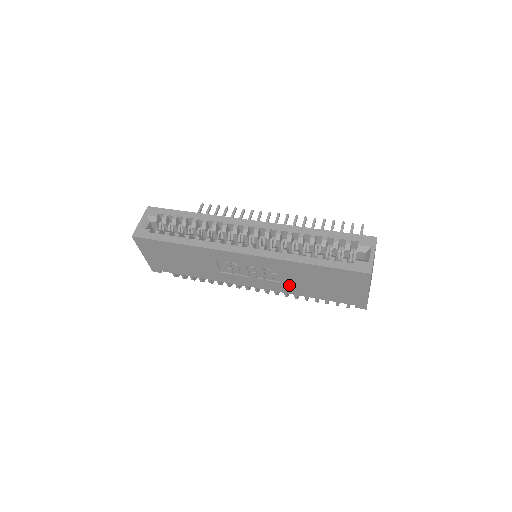
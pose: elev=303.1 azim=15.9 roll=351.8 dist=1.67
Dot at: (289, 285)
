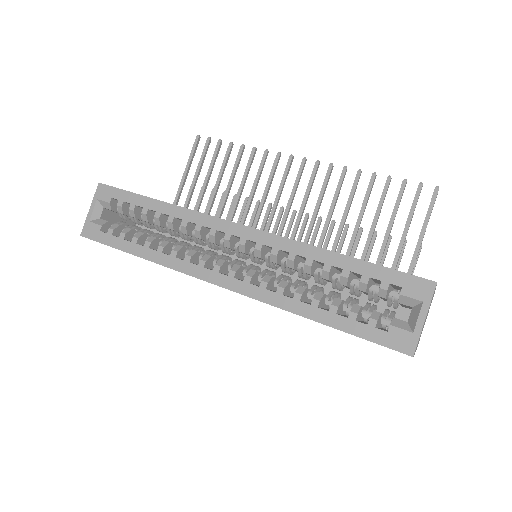
Dot at: occluded
